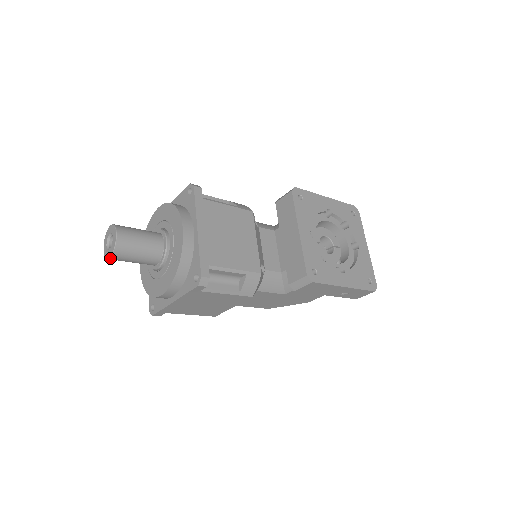
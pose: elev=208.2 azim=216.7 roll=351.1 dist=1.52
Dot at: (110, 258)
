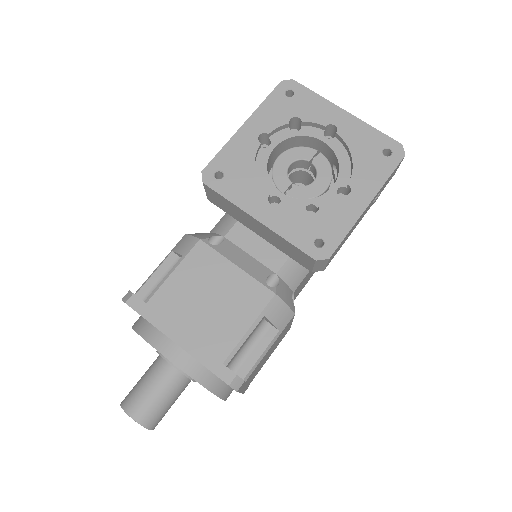
Dot at: occluded
